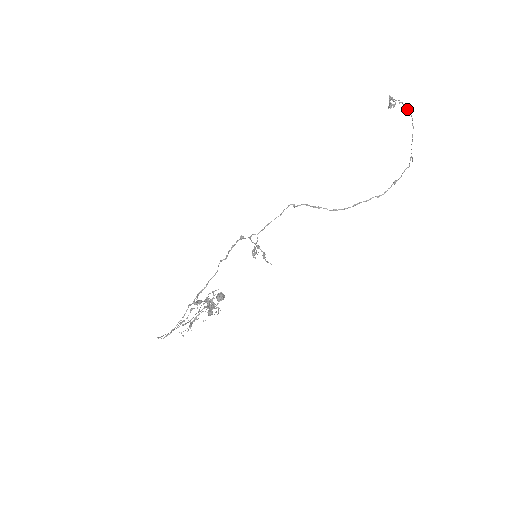
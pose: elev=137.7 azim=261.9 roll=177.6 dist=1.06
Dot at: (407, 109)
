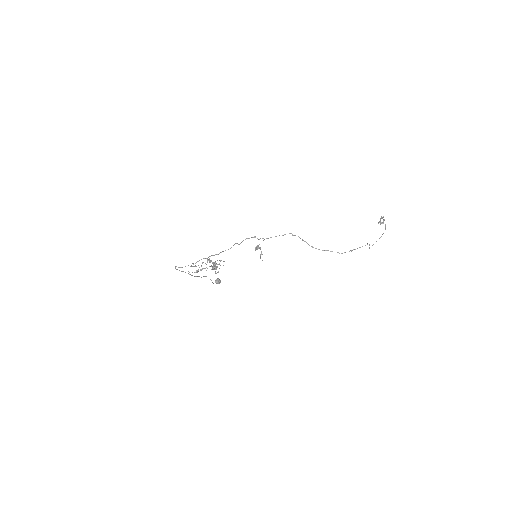
Dot at: (385, 225)
